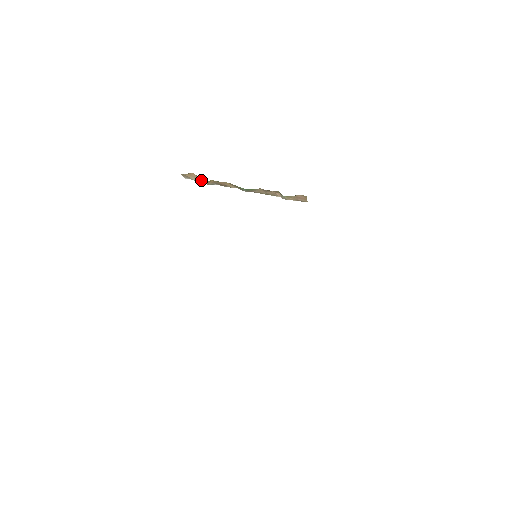
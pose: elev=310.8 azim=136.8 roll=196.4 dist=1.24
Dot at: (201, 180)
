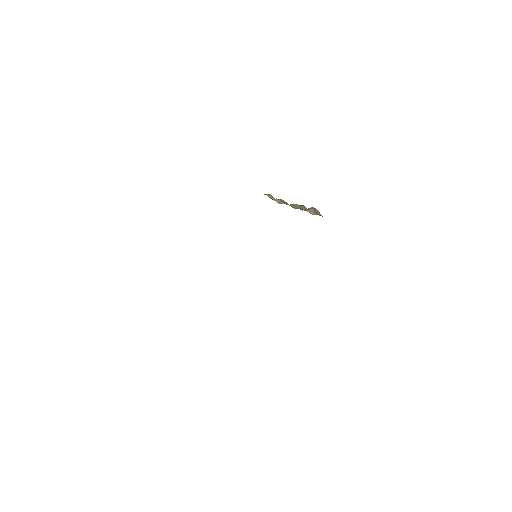
Dot at: occluded
